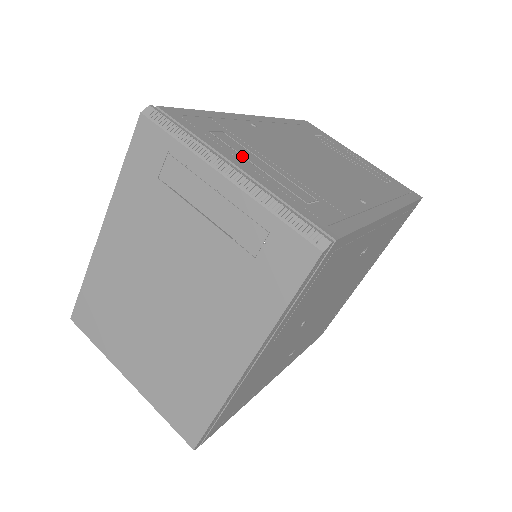
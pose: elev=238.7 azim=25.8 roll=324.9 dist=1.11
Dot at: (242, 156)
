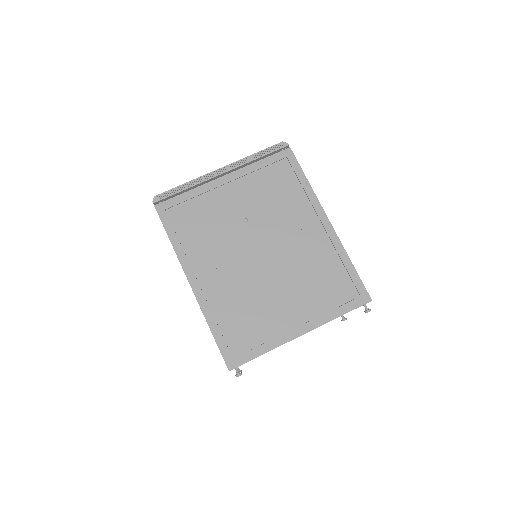
Dot at: occluded
